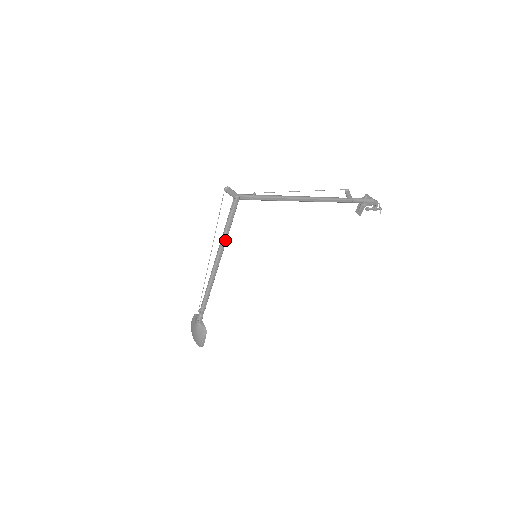
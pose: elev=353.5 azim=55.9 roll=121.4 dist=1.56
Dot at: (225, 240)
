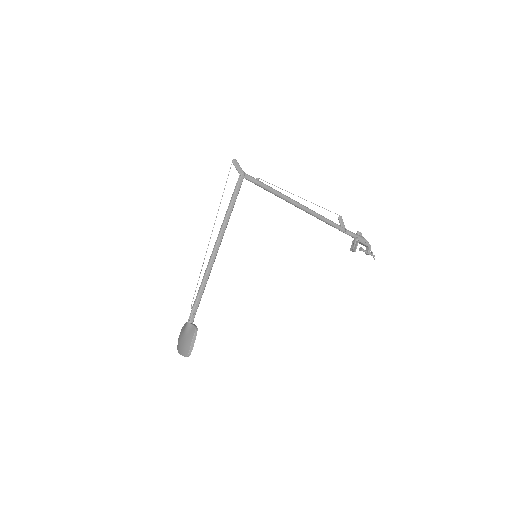
Dot at: (228, 217)
